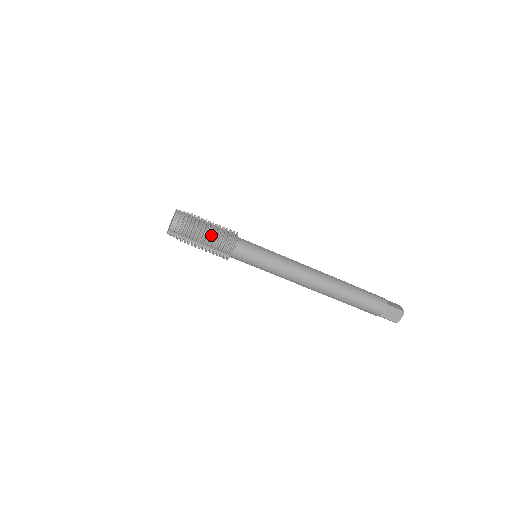
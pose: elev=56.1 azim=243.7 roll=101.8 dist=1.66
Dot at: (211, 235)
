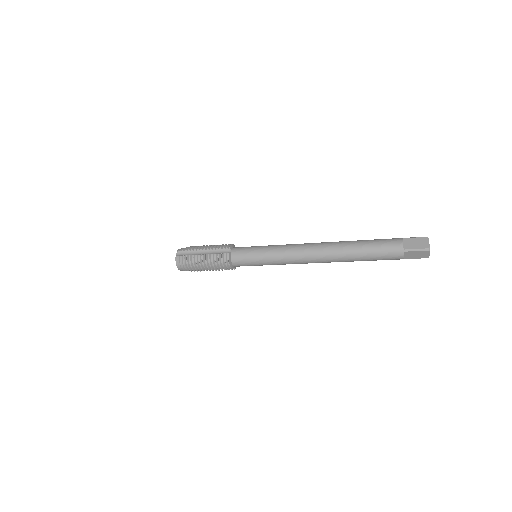
Dot at: (208, 264)
